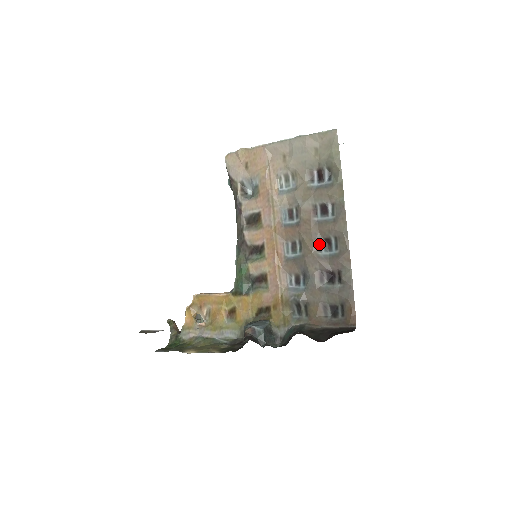
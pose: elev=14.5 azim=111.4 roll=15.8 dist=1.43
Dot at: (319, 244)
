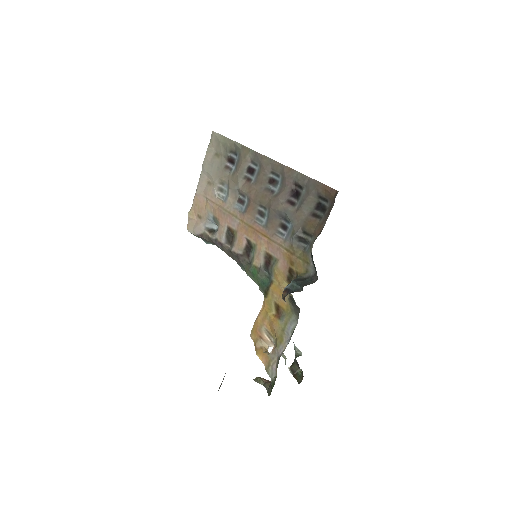
Dot at: (269, 190)
